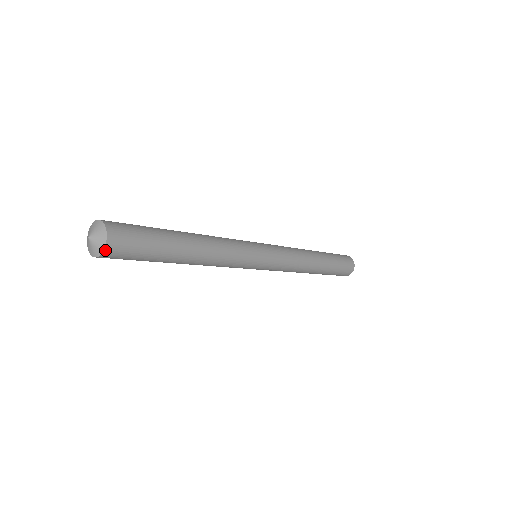
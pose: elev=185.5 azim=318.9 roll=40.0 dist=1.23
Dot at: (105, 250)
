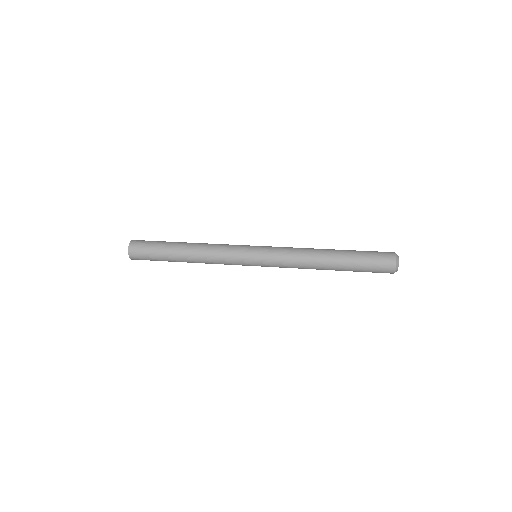
Dot at: (129, 252)
